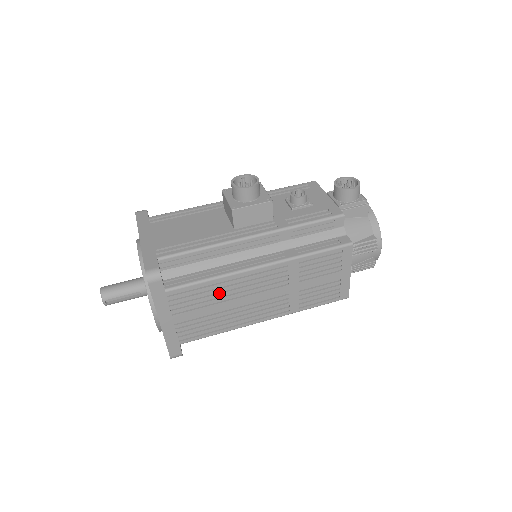
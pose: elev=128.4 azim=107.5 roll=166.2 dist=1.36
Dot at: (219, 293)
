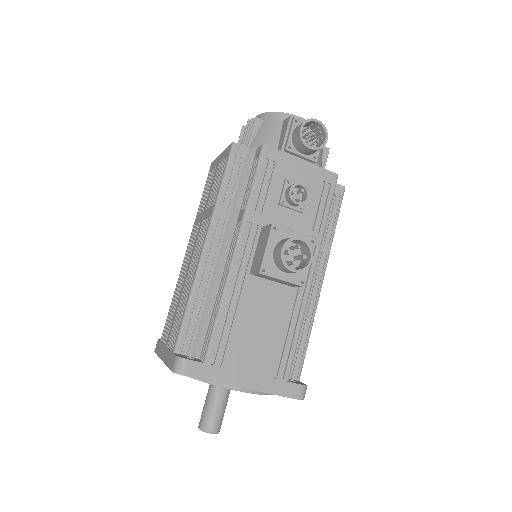
Dot at: occluded
